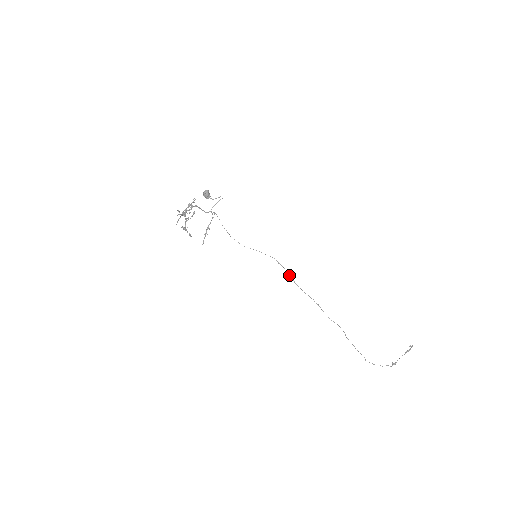
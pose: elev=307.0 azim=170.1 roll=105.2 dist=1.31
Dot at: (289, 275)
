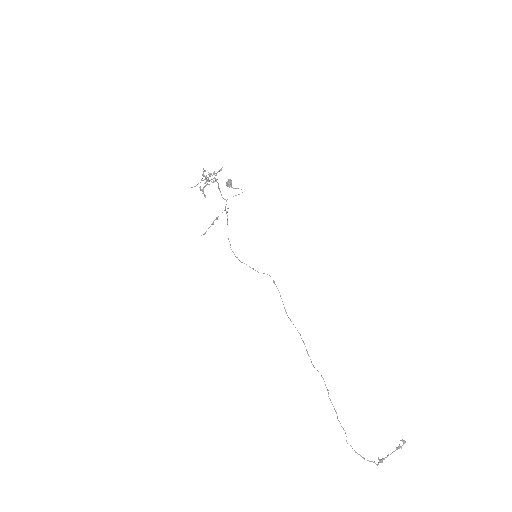
Dot at: (281, 298)
